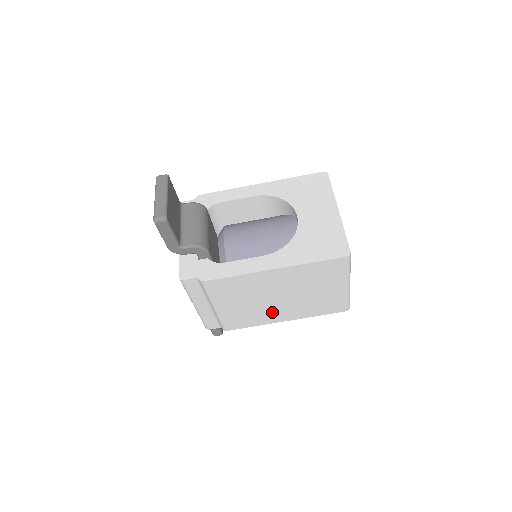
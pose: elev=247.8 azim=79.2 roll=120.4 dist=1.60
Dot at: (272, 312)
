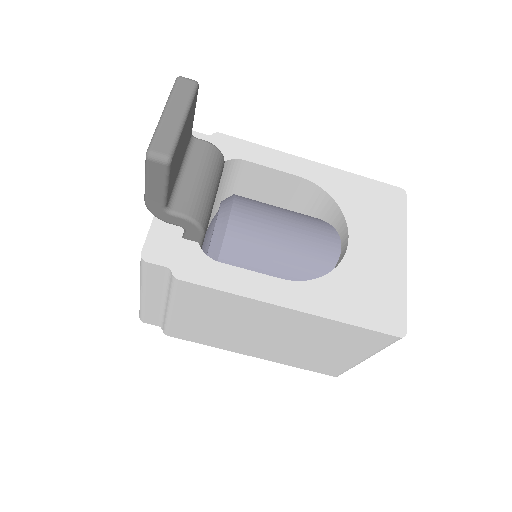
Dot at: (244, 343)
